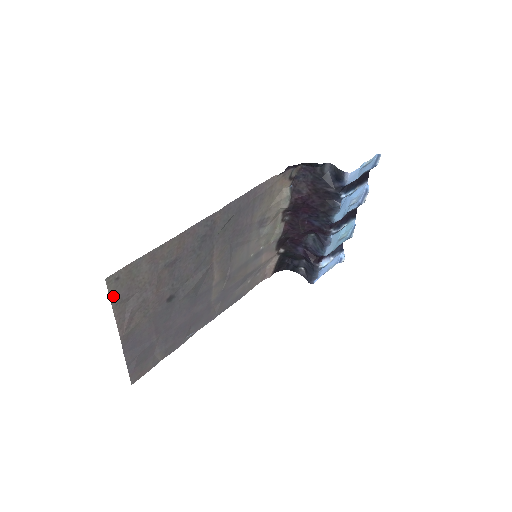
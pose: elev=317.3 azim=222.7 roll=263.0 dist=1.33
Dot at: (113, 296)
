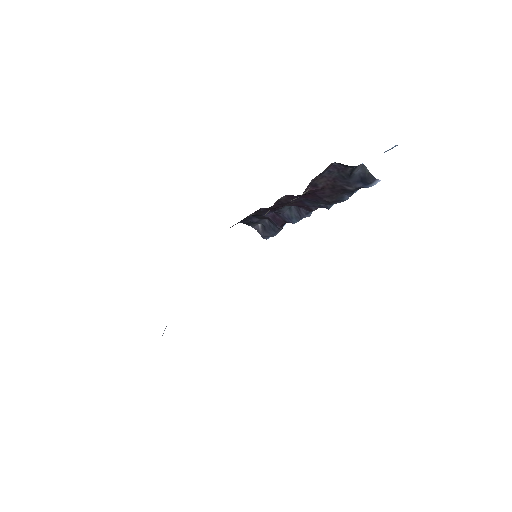
Dot at: occluded
